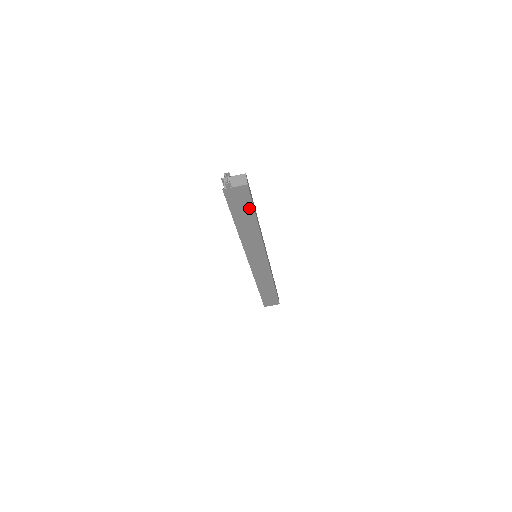
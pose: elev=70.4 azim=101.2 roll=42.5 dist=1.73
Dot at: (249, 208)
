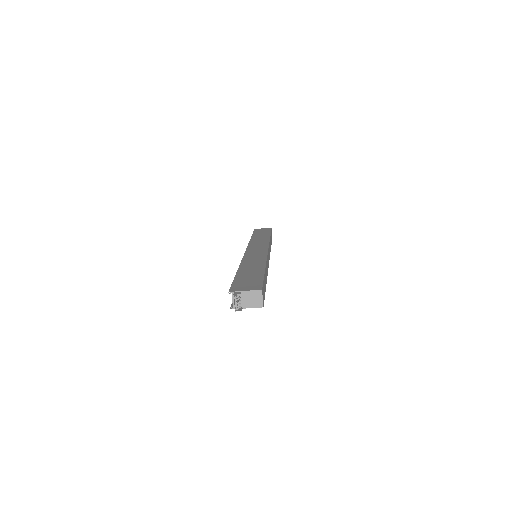
Dot at: occluded
